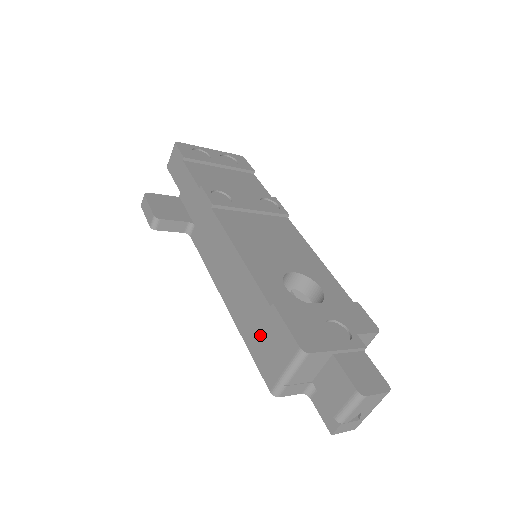
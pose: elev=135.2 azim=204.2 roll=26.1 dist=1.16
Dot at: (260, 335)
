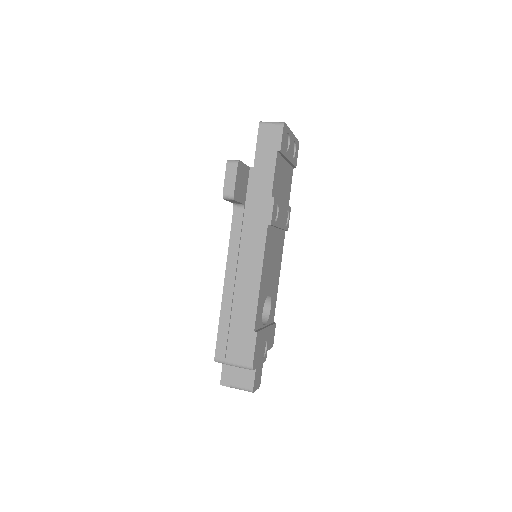
Dot at: (234, 332)
